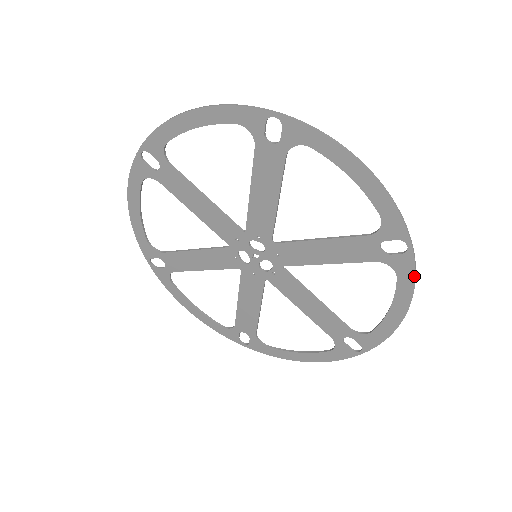
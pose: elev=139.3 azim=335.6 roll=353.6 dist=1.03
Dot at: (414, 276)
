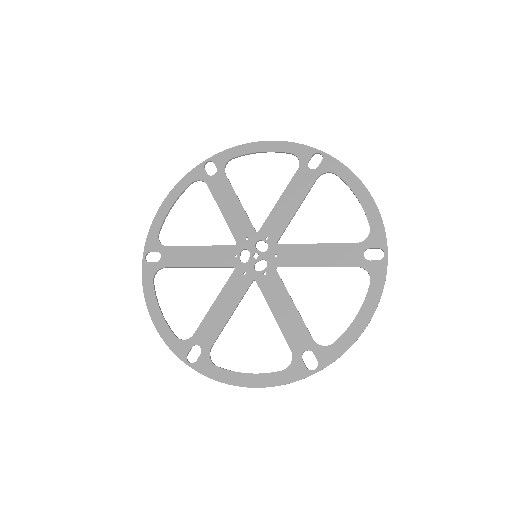
Dot at: (384, 281)
